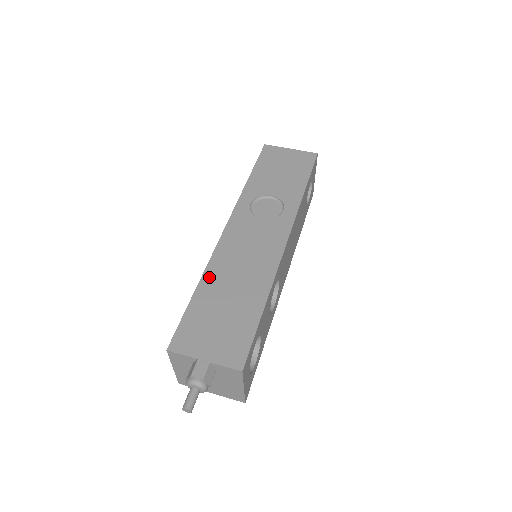
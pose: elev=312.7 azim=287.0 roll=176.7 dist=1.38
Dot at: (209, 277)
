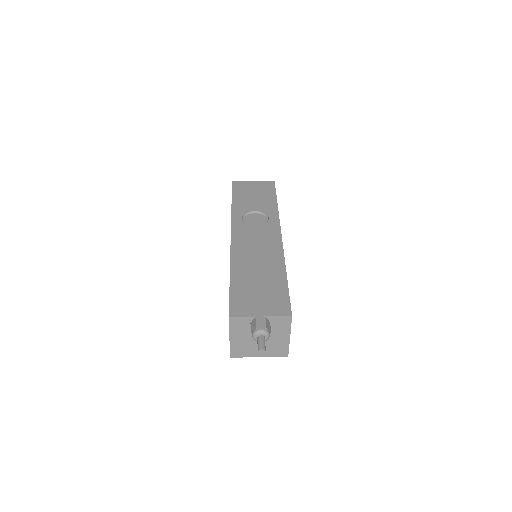
Dot at: (236, 267)
